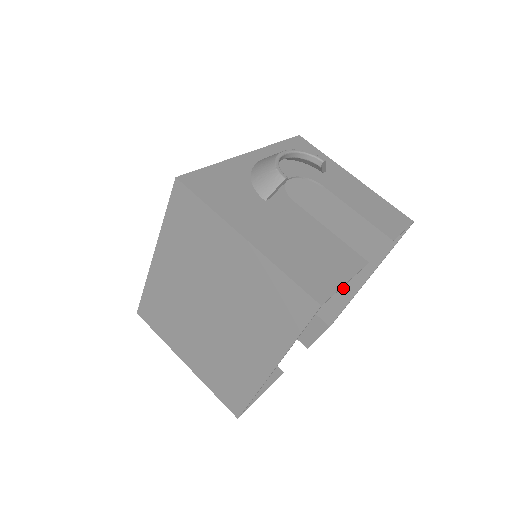
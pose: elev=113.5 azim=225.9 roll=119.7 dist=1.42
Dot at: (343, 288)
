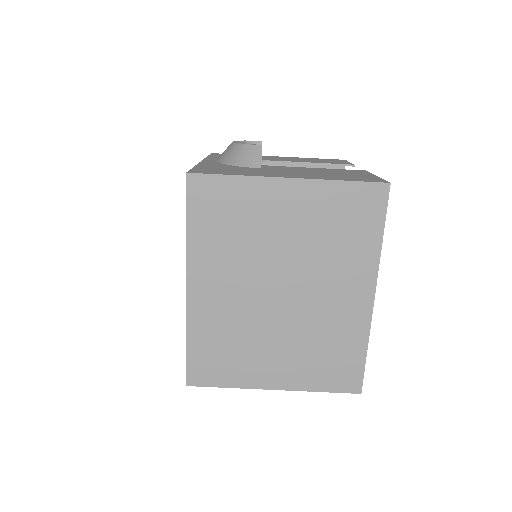
Dot at: occluded
